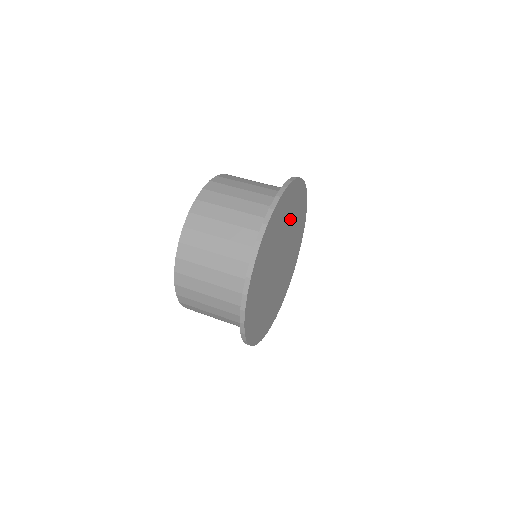
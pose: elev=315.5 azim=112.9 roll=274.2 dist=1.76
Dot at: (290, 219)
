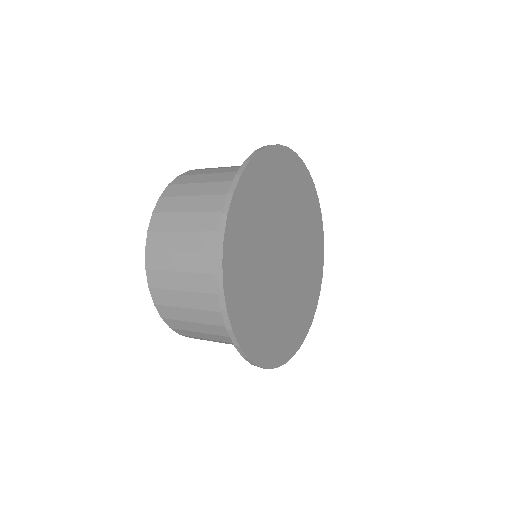
Dot at: (294, 205)
